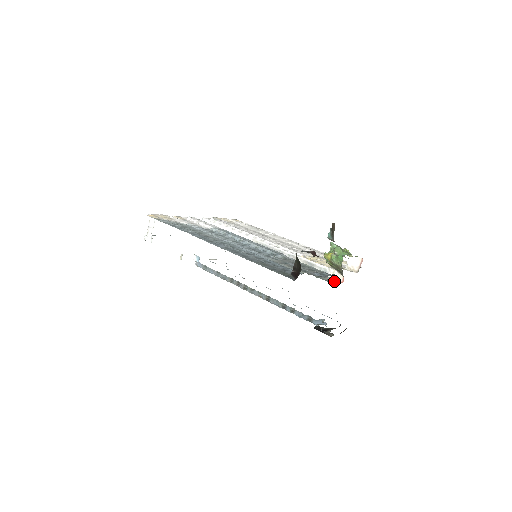
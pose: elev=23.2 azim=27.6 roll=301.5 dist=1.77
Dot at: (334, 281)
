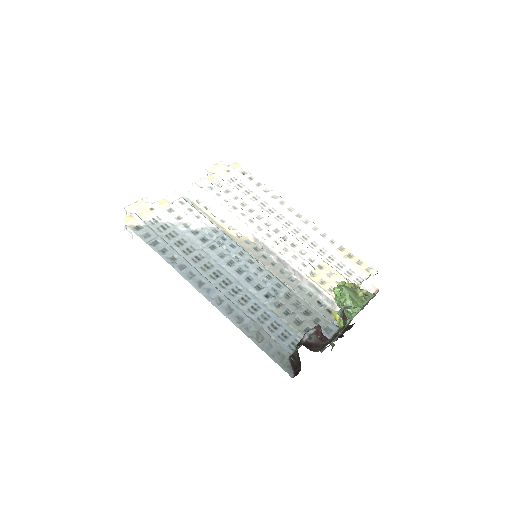
Dot at: occluded
